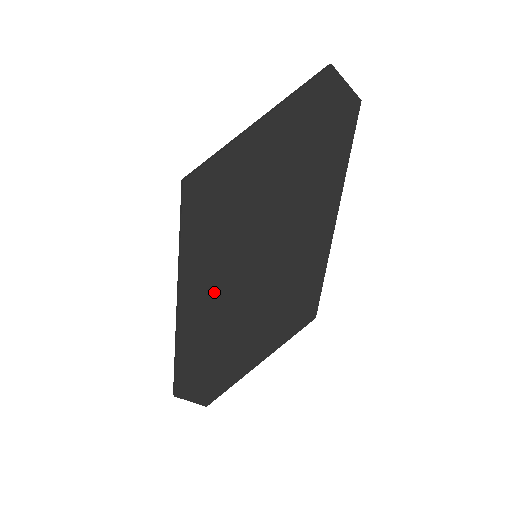
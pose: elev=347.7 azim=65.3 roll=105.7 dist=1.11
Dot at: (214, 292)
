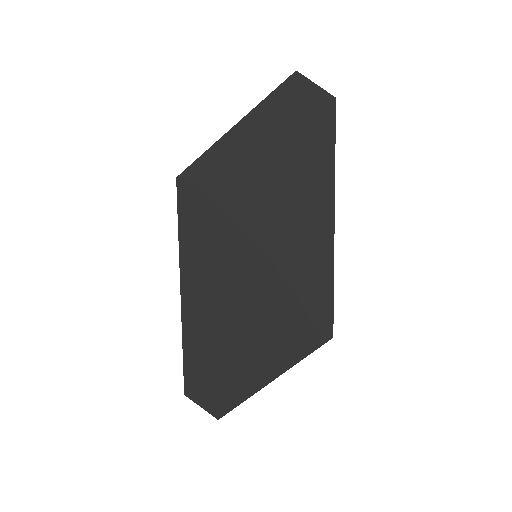
Dot at: (213, 285)
